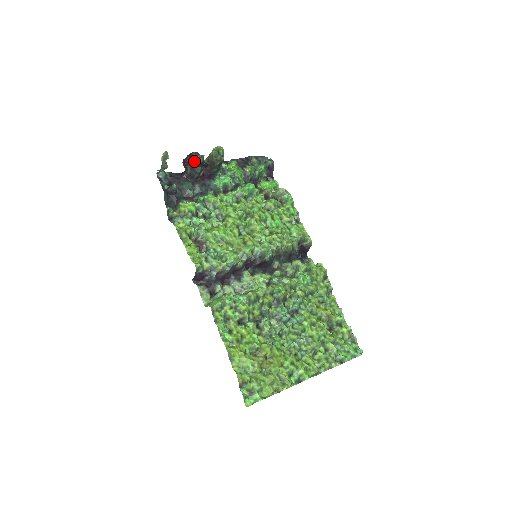
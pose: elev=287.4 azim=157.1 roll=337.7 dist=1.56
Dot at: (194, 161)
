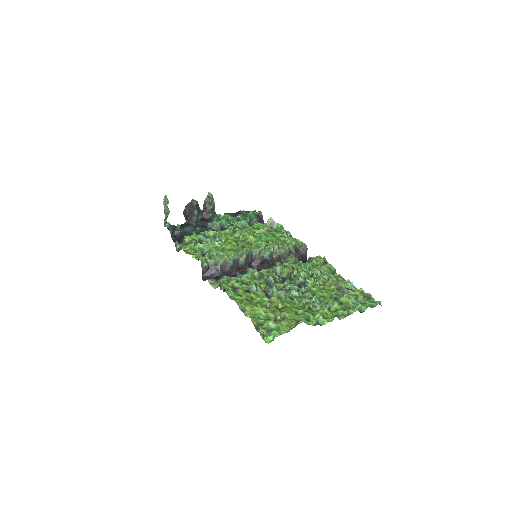
Dot at: (190, 205)
